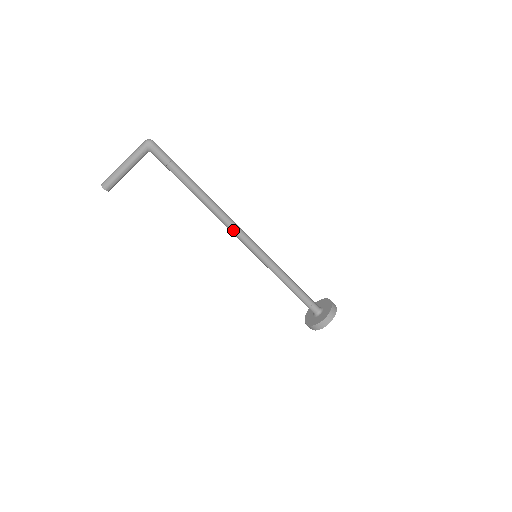
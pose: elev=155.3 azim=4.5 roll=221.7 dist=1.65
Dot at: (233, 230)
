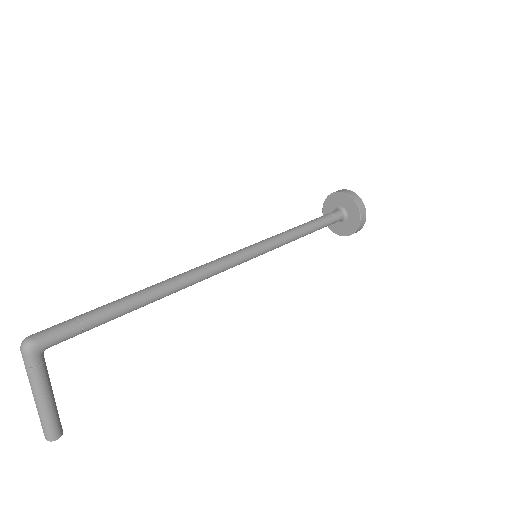
Dot at: (217, 272)
